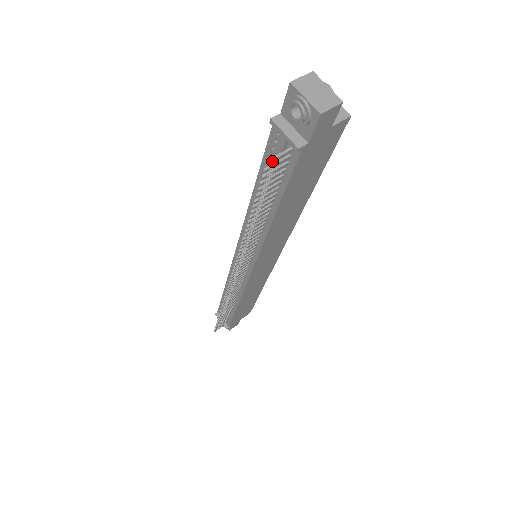
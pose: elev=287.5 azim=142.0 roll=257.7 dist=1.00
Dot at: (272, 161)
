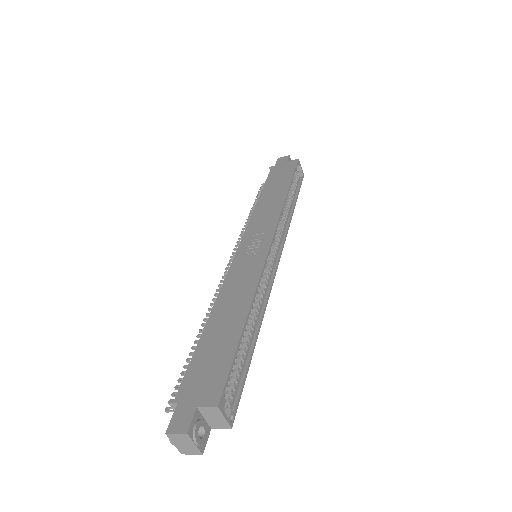
Dot at: (171, 408)
